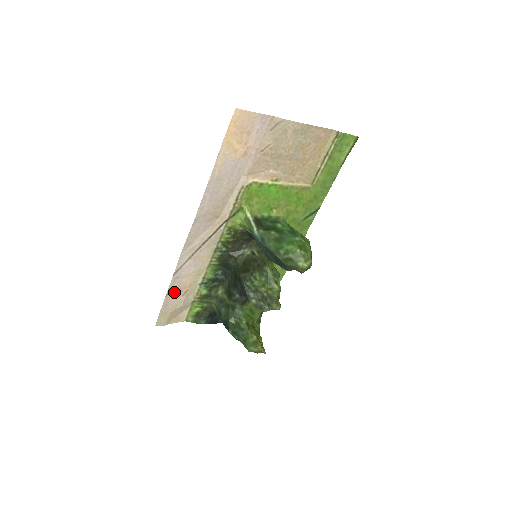
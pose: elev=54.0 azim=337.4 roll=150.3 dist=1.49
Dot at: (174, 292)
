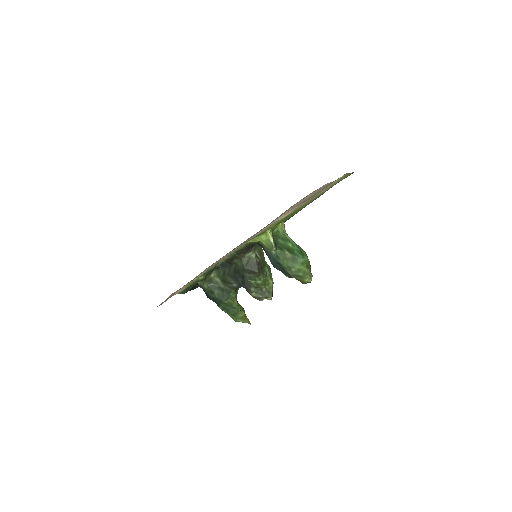
Dot at: occluded
